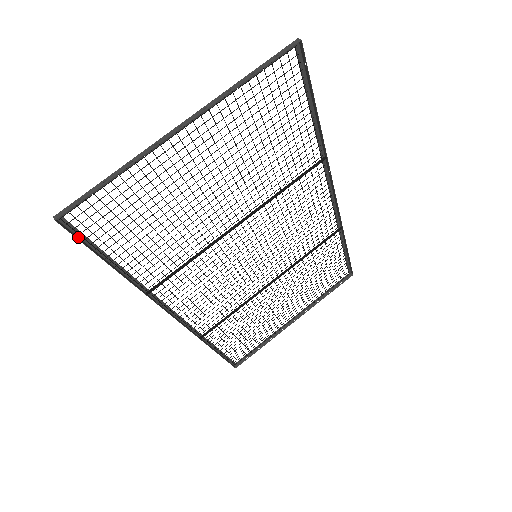
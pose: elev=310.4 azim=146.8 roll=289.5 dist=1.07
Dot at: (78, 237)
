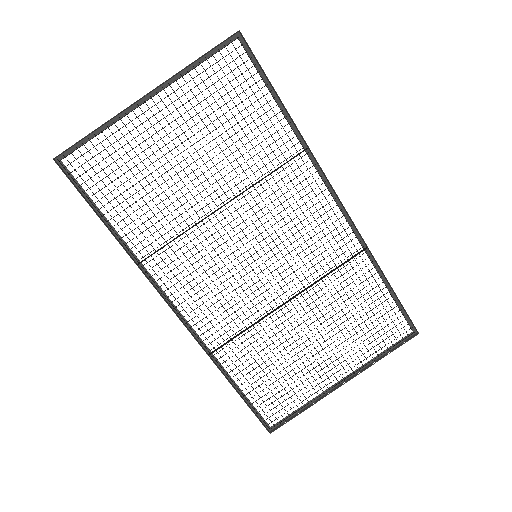
Dot at: (73, 183)
